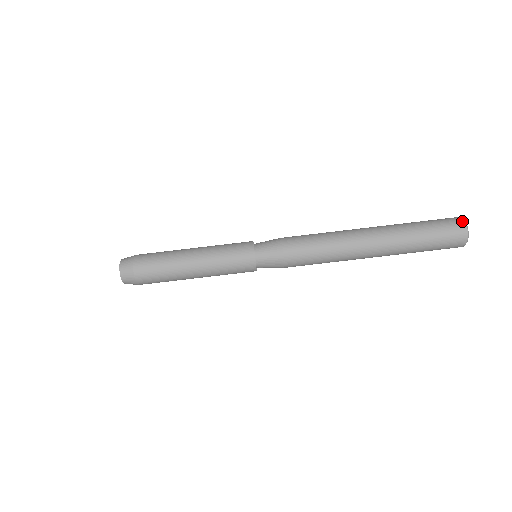
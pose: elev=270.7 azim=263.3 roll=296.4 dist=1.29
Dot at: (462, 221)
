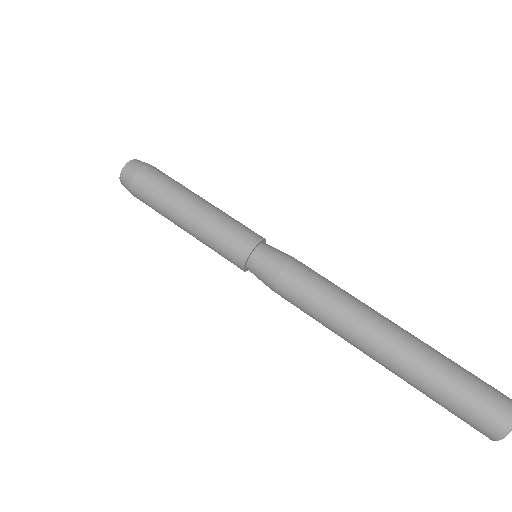
Dot at: out of frame
